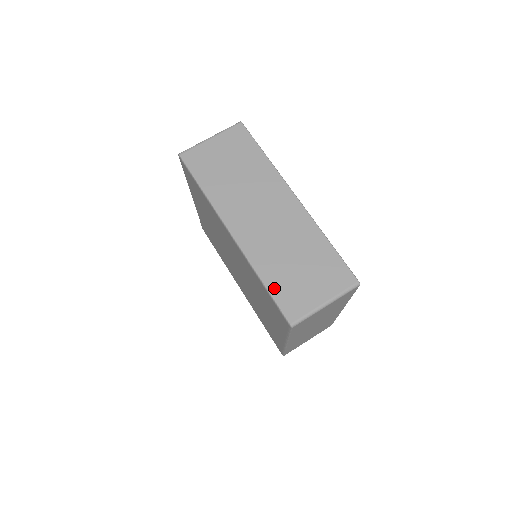
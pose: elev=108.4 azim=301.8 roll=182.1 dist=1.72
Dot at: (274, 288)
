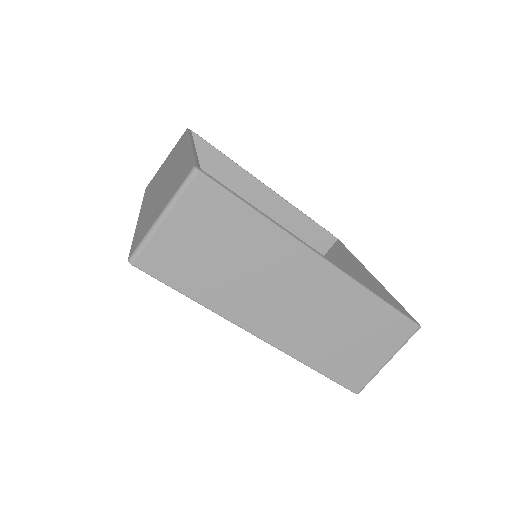
Dot at: (329, 371)
